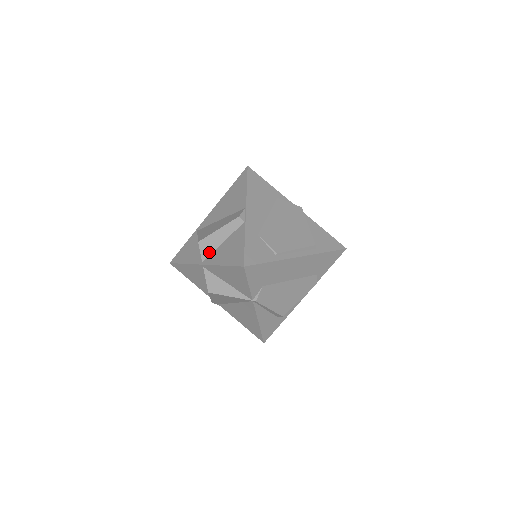
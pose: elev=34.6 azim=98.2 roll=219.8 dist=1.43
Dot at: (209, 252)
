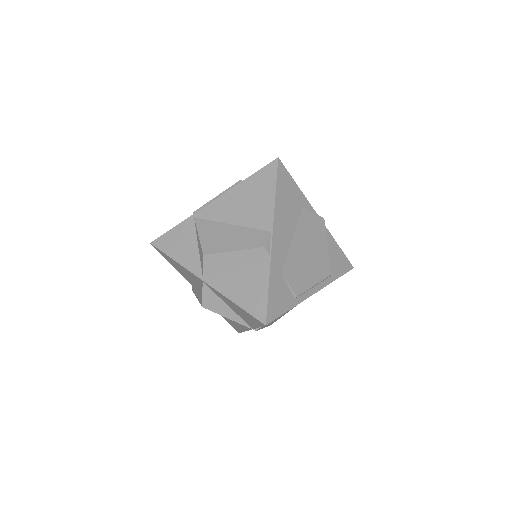
Dot at: (215, 270)
